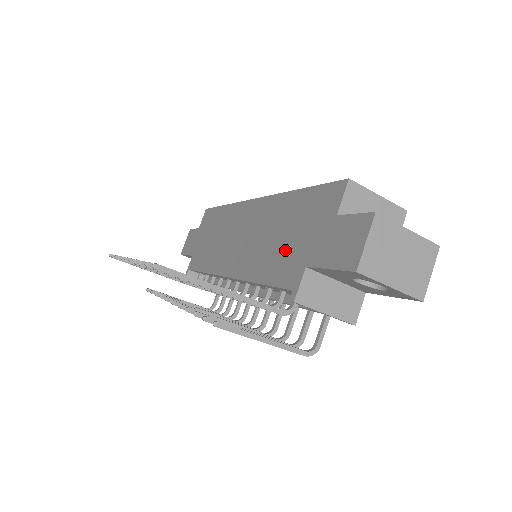
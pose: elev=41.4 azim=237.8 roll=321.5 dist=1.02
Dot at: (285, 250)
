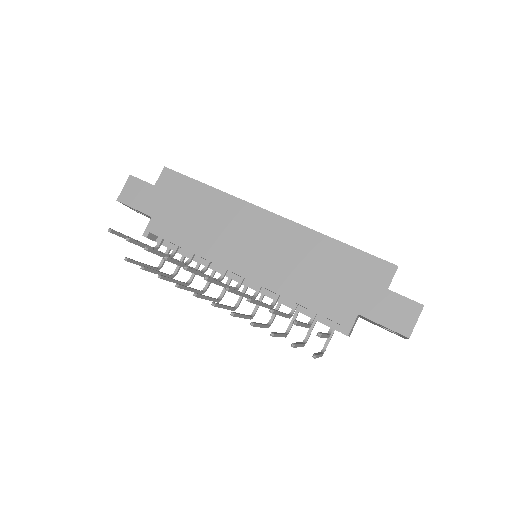
Dot at: (331, 289)
